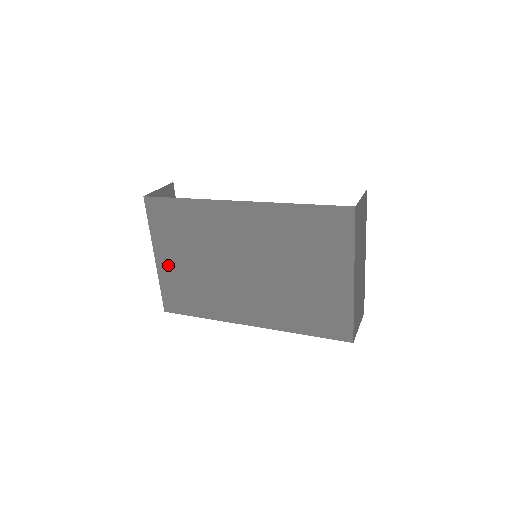
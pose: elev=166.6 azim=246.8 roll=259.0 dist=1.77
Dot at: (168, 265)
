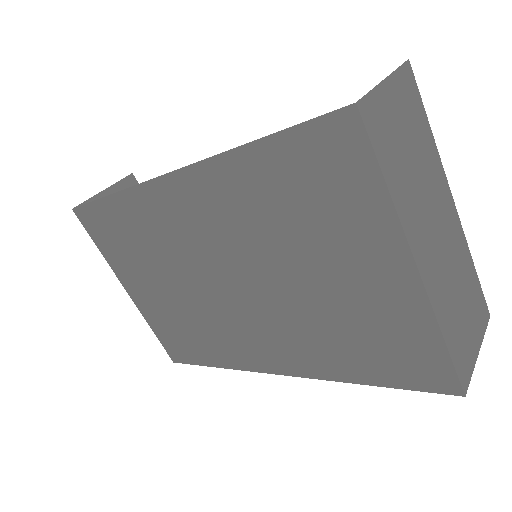
Dot at: (144, 299)
